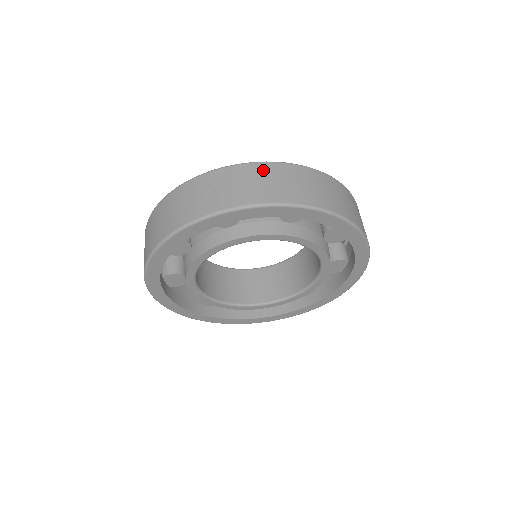
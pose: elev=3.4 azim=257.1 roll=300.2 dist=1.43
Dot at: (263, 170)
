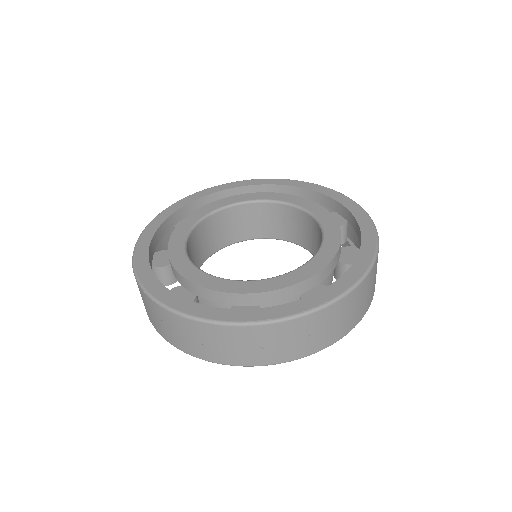
Dot at: (198, 330)
